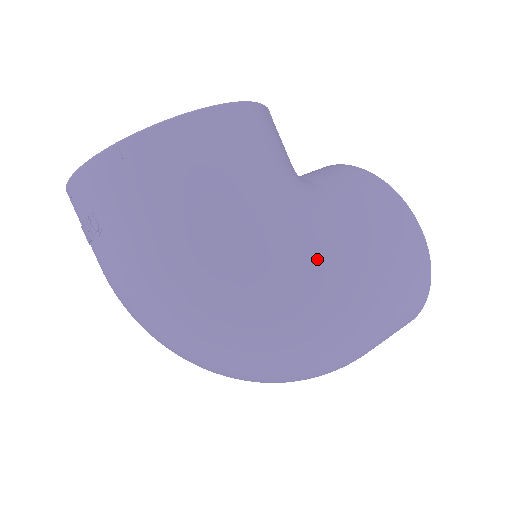
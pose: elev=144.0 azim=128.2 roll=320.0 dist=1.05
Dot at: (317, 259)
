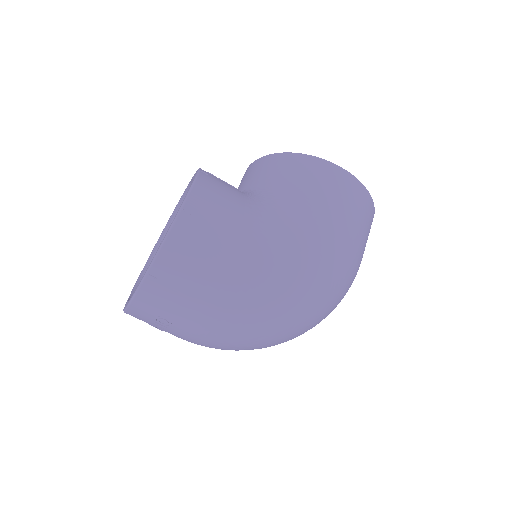
Dot at: (301, 244)
